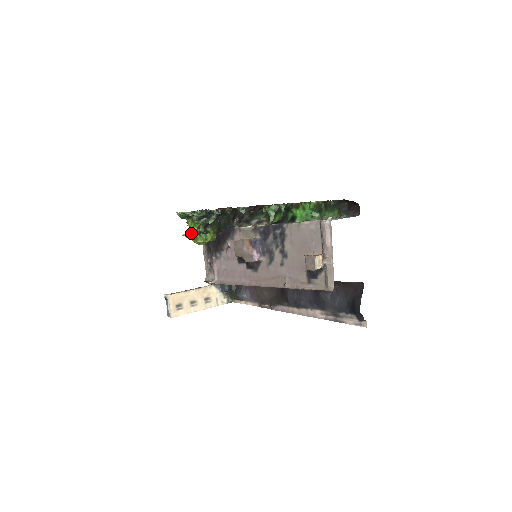
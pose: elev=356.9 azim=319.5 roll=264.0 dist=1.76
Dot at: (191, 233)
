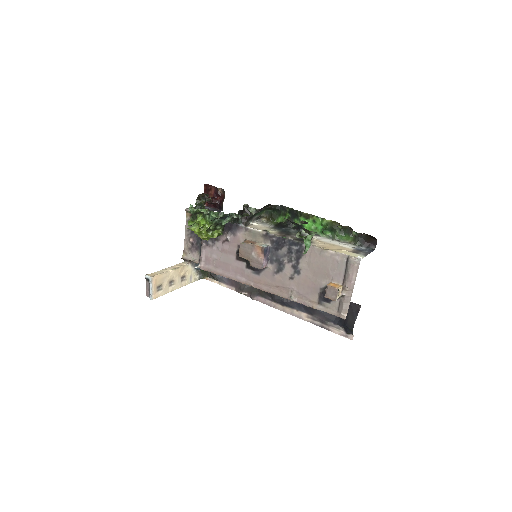
Dot at: (199, 229)
